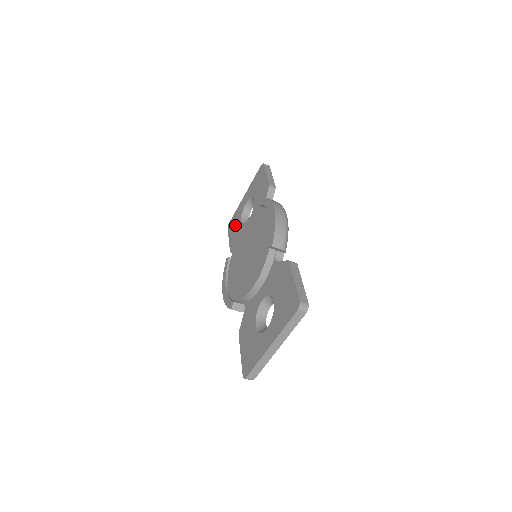
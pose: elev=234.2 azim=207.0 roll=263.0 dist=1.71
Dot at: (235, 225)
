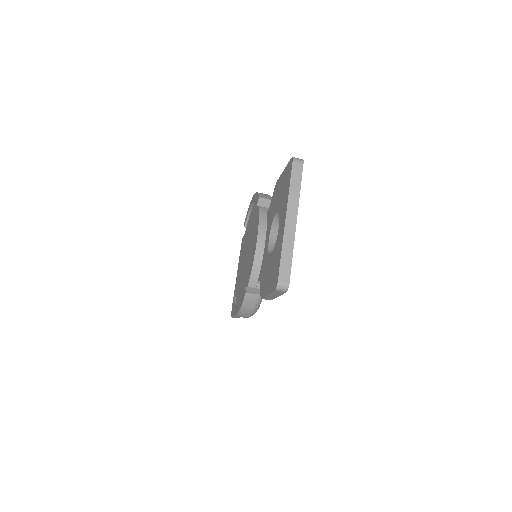
Dot at: occluded
